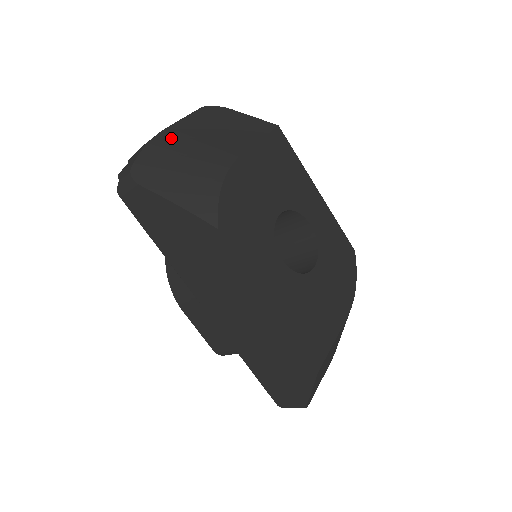
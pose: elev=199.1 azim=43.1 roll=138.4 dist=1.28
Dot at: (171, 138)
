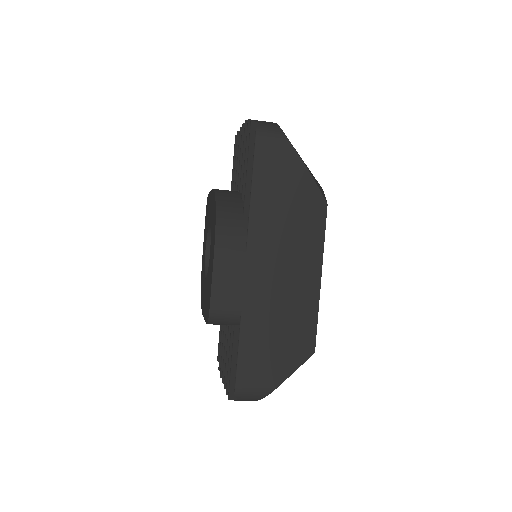
Dot at: occluded
